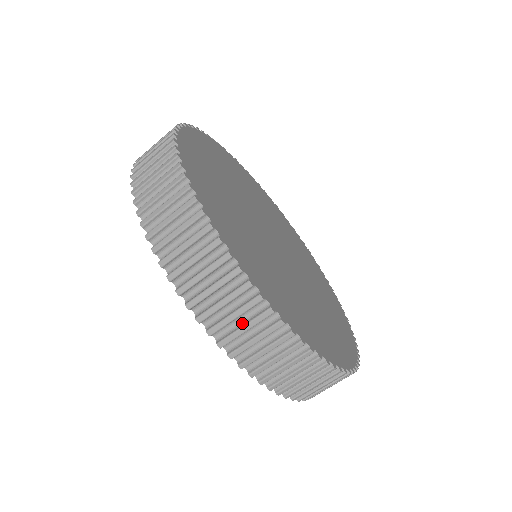
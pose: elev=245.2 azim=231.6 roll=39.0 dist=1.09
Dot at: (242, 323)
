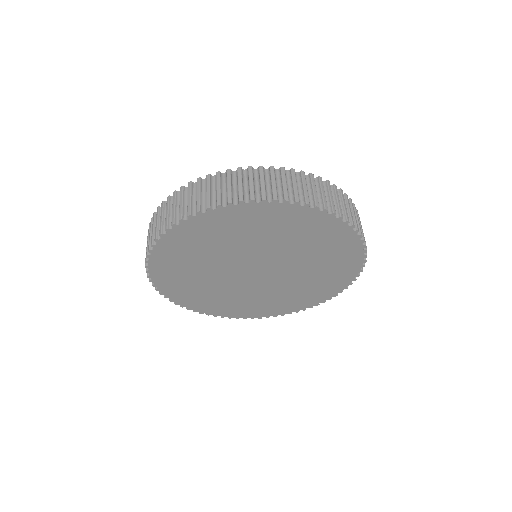
Dot at: (197, 197)
